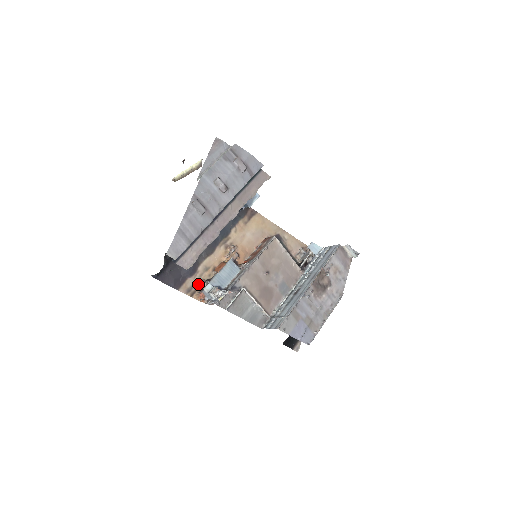
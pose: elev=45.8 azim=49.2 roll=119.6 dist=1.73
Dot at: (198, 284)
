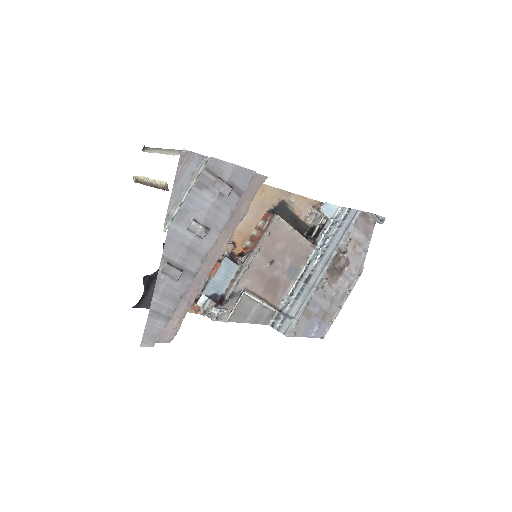
Dot at: occluded
